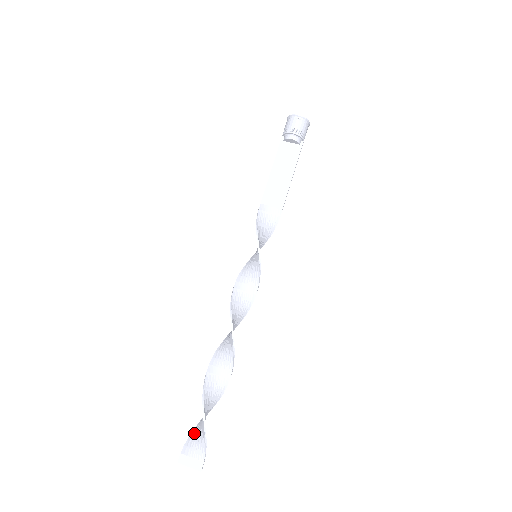
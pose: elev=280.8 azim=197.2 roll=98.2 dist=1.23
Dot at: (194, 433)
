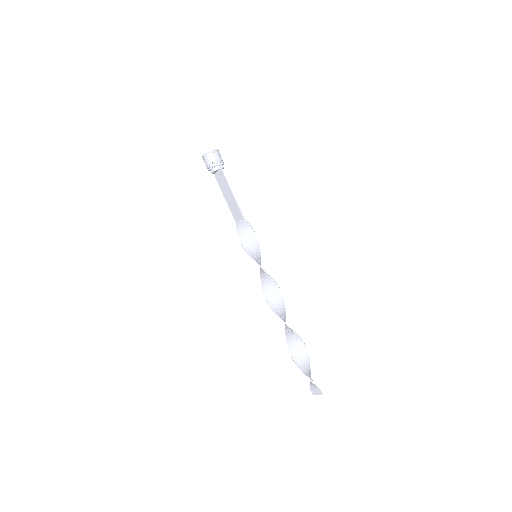
Dot at: occluded
